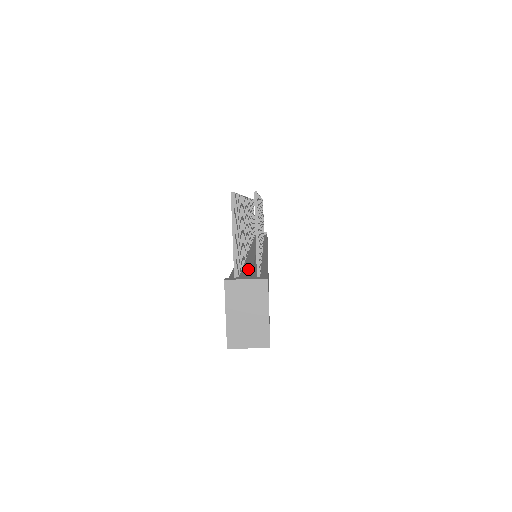
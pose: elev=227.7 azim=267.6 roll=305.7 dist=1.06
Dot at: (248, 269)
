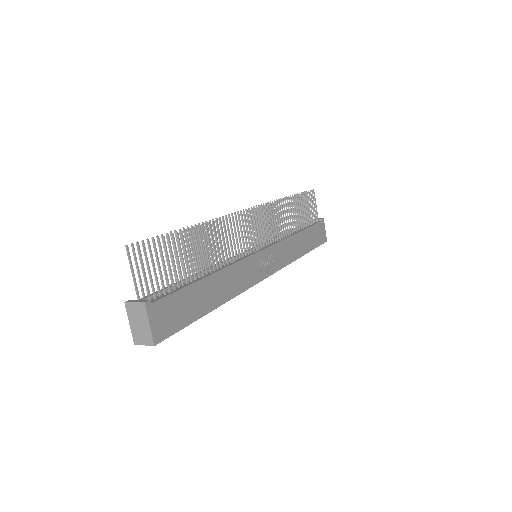
Dot at: occluded
